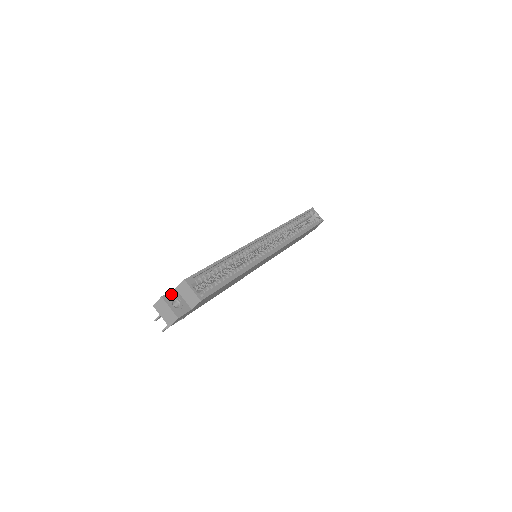
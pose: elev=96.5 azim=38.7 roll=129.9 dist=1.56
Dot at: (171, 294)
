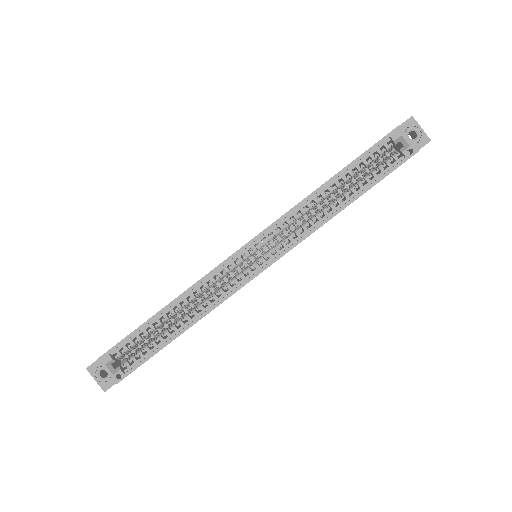
Dot at: (98, 363)
